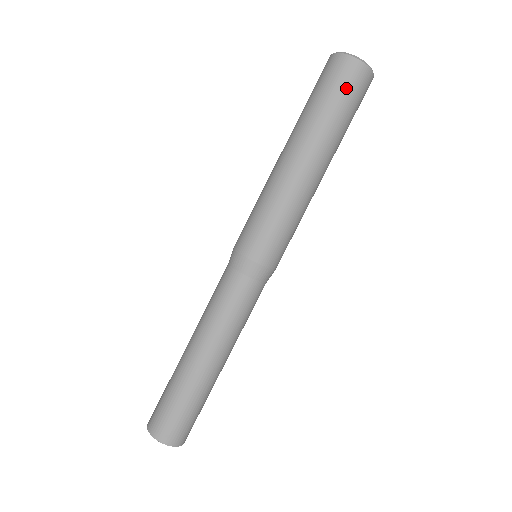
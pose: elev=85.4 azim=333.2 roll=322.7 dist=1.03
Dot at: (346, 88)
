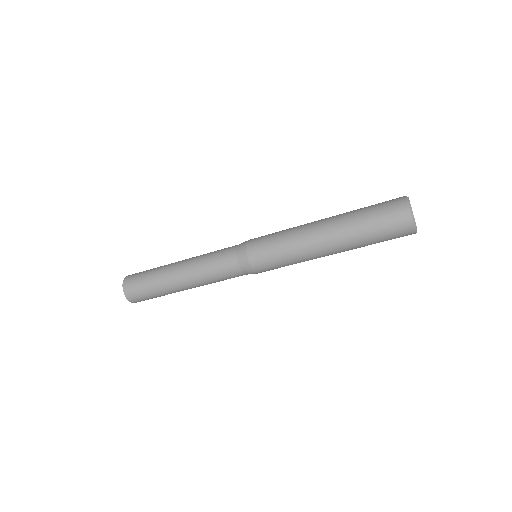
Dot at: occluded
